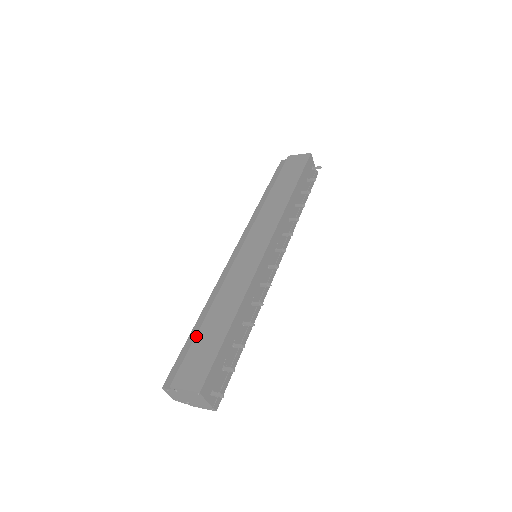
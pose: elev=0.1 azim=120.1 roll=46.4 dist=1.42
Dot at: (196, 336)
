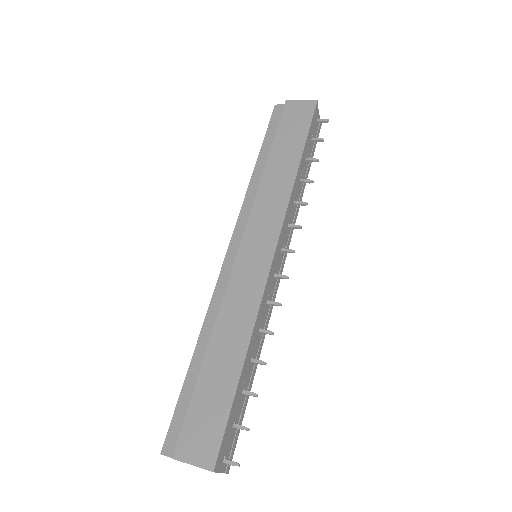
Dot at: (196, 385)
